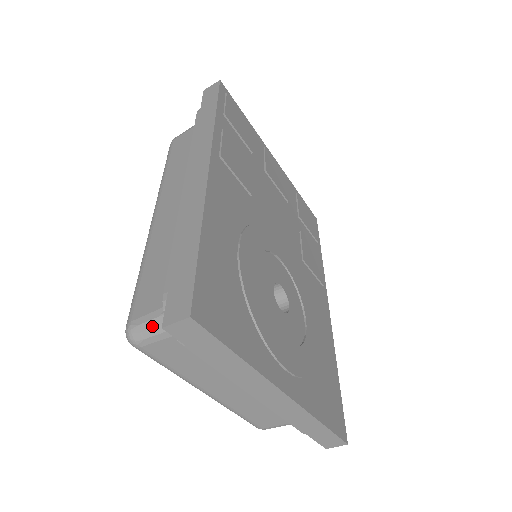
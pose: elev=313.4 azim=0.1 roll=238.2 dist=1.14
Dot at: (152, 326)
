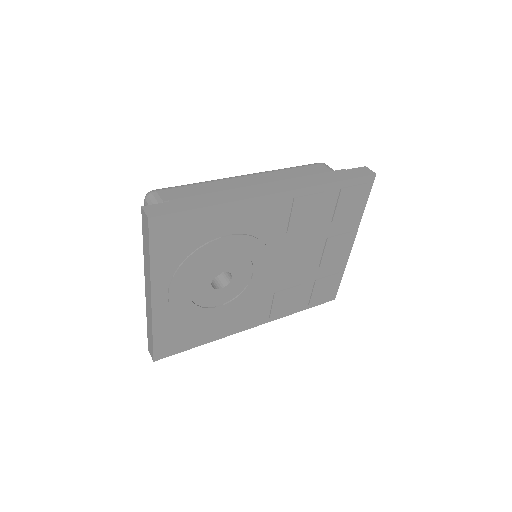
Dot at: (154, 203)
